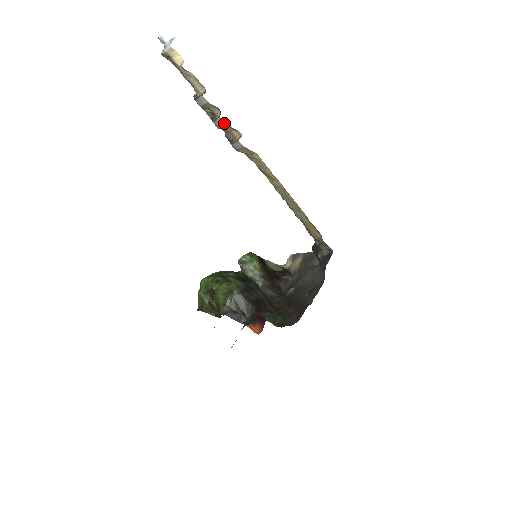
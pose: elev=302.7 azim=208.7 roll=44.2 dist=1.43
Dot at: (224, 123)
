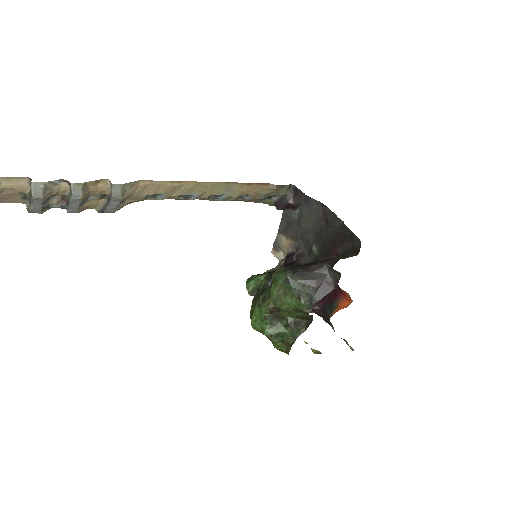
Dot at: (81, 184)
